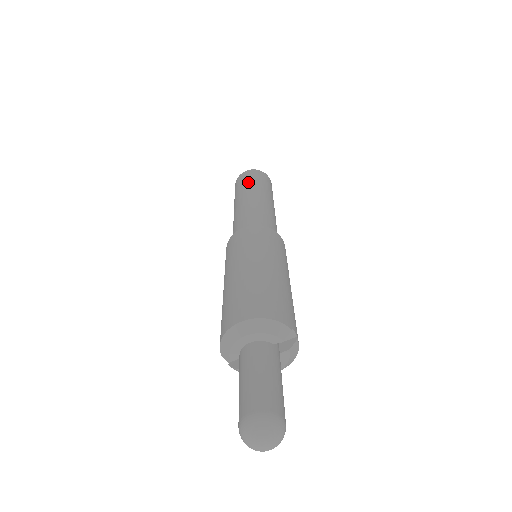
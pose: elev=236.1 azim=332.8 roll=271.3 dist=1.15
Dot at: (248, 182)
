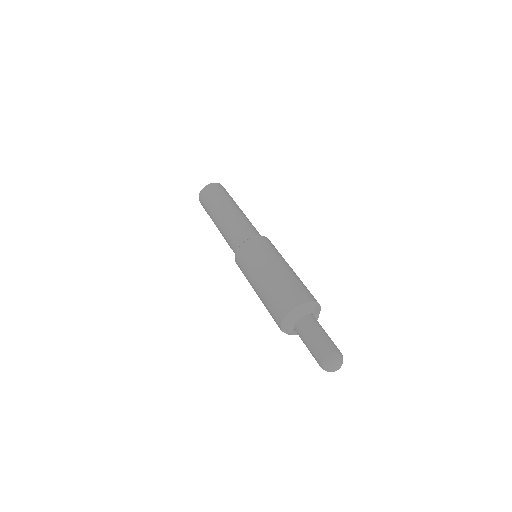
Dot at: (214, 199)
